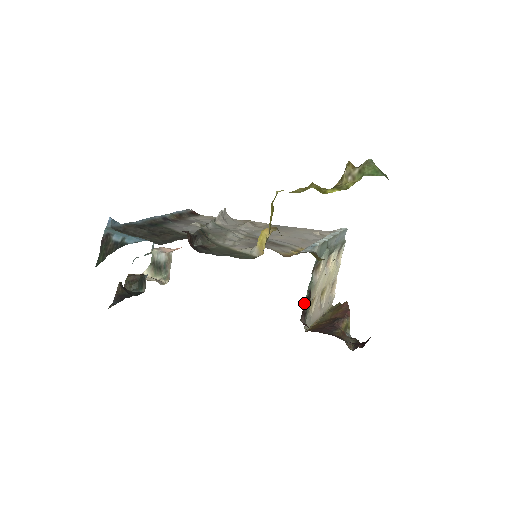
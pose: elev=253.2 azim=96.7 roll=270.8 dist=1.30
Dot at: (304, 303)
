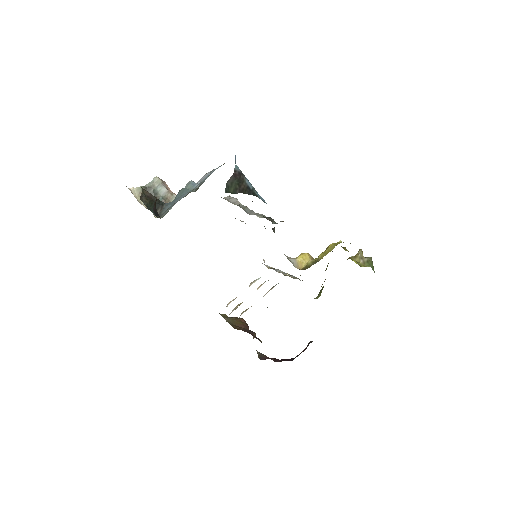
Dot at: occluded
